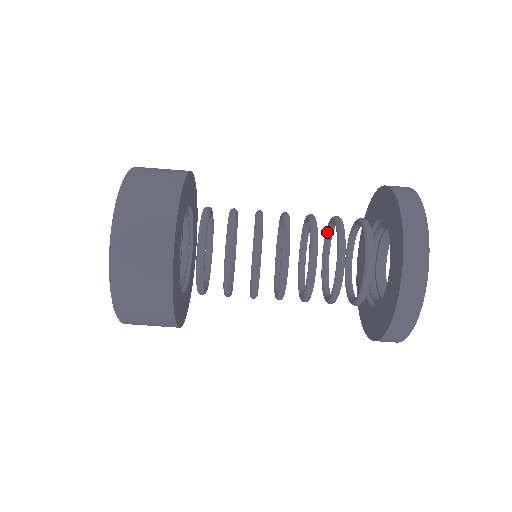
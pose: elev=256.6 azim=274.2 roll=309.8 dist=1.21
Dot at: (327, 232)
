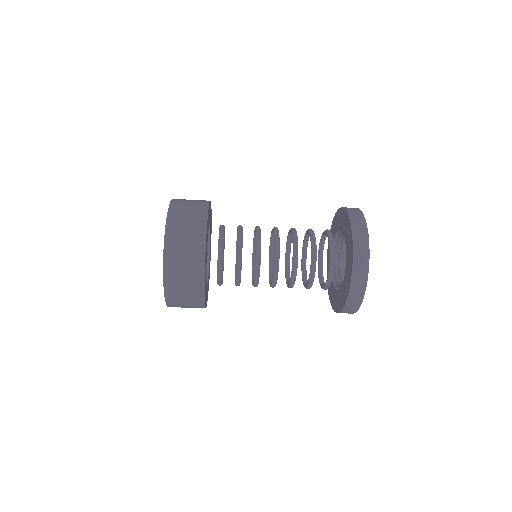
Dot at: (306, 234)
